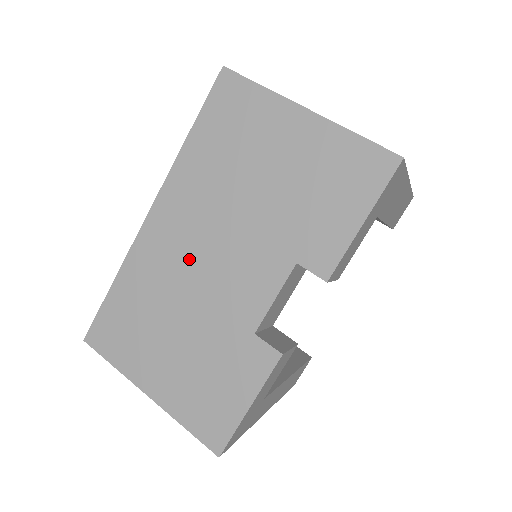
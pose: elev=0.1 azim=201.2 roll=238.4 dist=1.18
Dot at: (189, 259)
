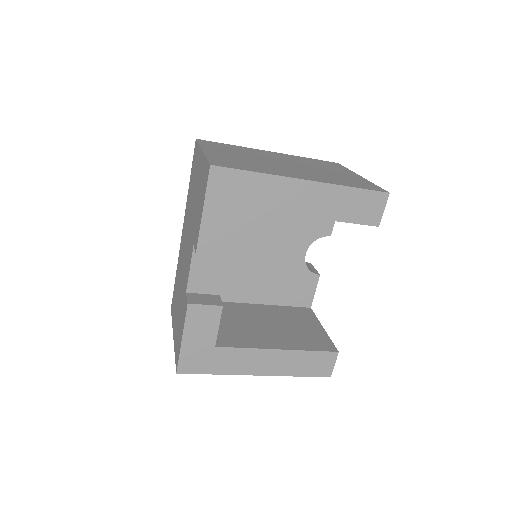
Dot at: occluded
